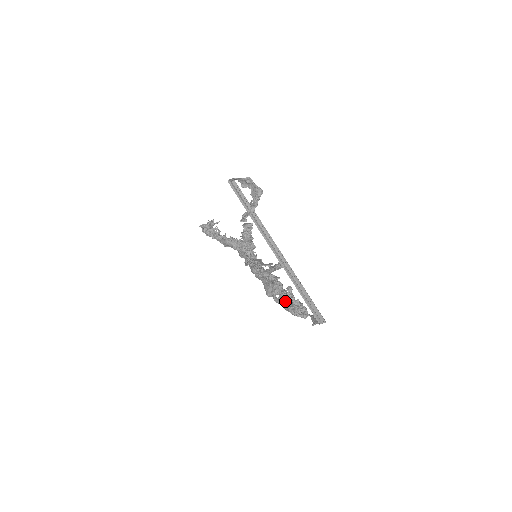
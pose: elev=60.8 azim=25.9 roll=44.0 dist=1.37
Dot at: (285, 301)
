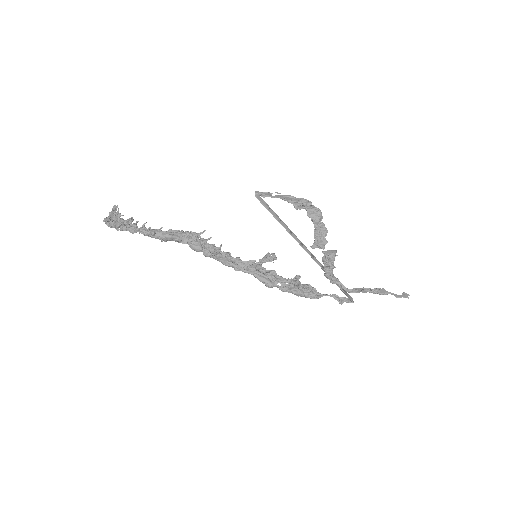
Dot at: (297, 289)
